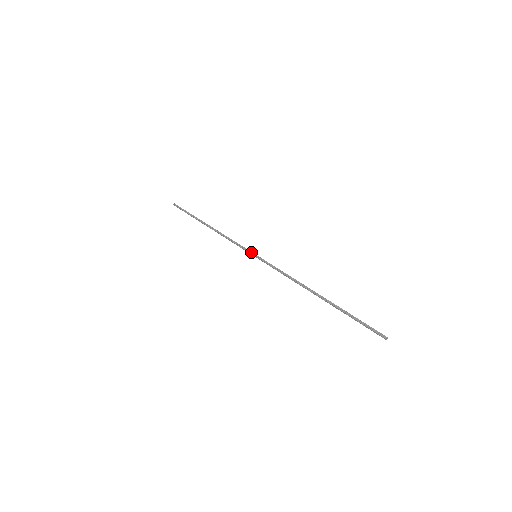
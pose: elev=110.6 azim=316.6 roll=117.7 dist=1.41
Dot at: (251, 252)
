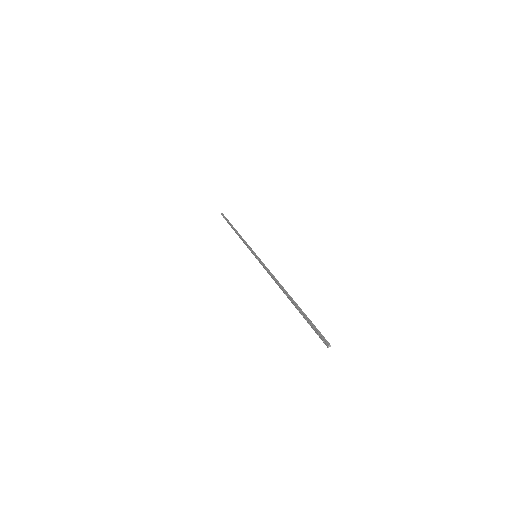
Dot at: (254, 252)
